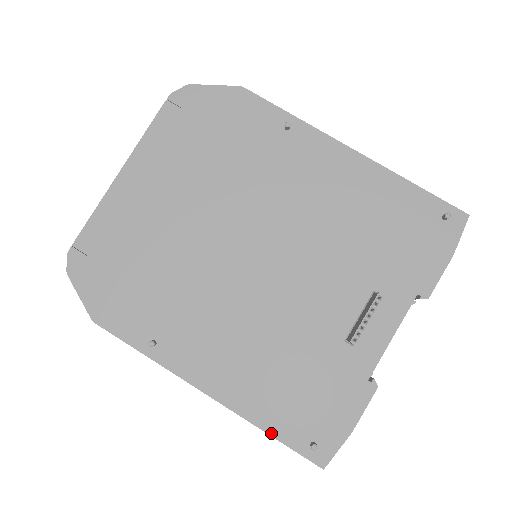
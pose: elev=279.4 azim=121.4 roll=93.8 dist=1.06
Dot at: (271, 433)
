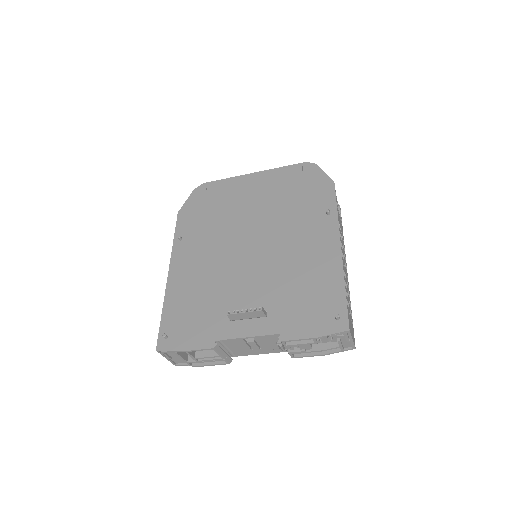
Dot at: (163, 314)
